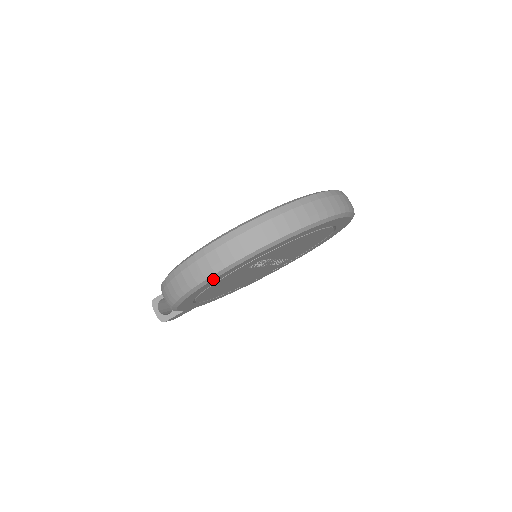
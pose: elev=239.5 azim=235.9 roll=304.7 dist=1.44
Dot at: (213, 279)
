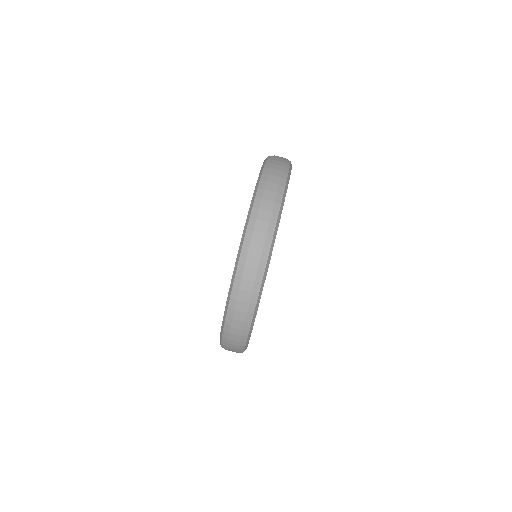
Dot at: (246, 348)
